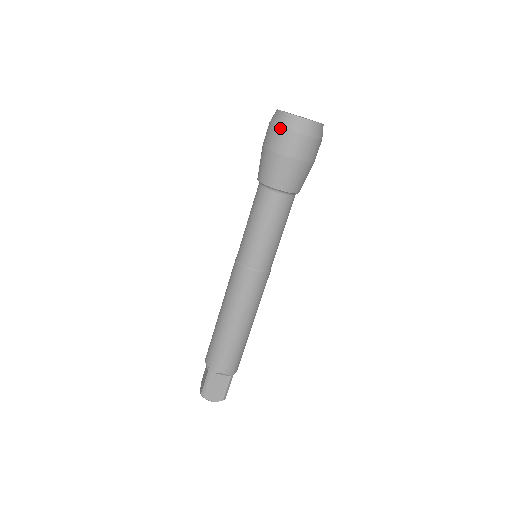
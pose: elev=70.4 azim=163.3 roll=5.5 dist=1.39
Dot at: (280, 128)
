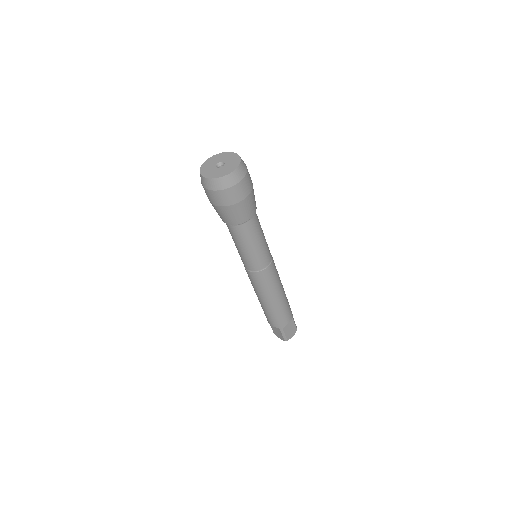
Dot at: occluded
